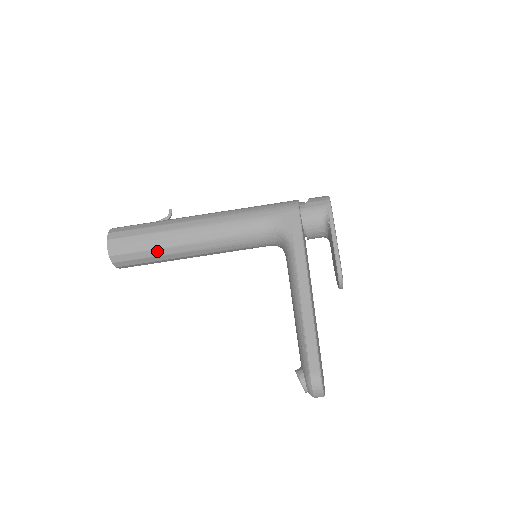
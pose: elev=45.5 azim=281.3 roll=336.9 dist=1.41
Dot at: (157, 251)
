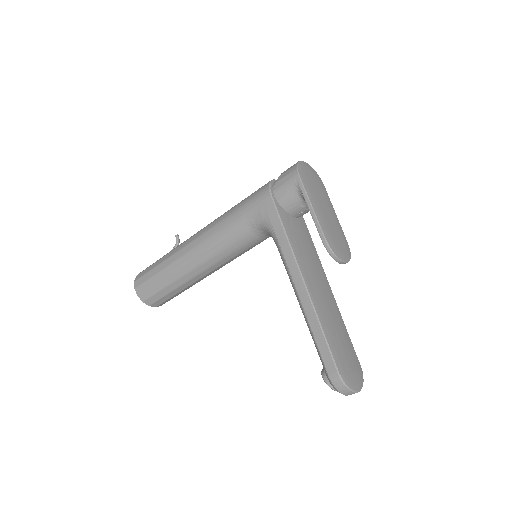
Dot at: (174, 284)
